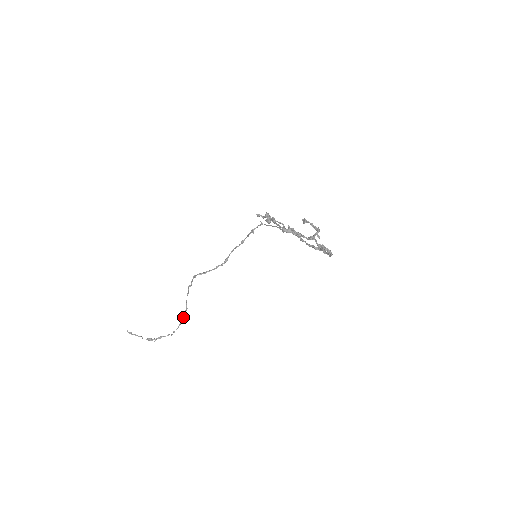
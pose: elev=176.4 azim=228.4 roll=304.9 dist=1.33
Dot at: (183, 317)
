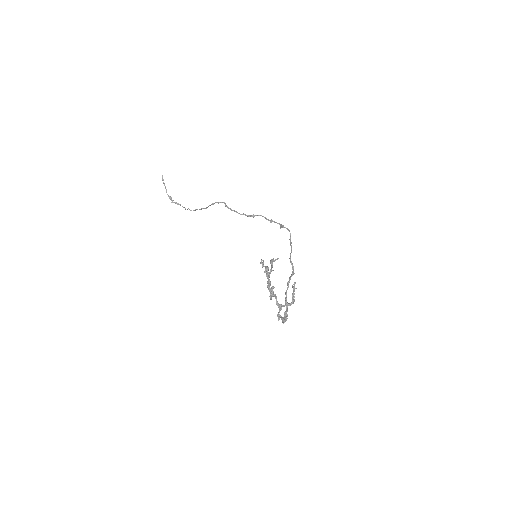
Dot at: (200, 209)
